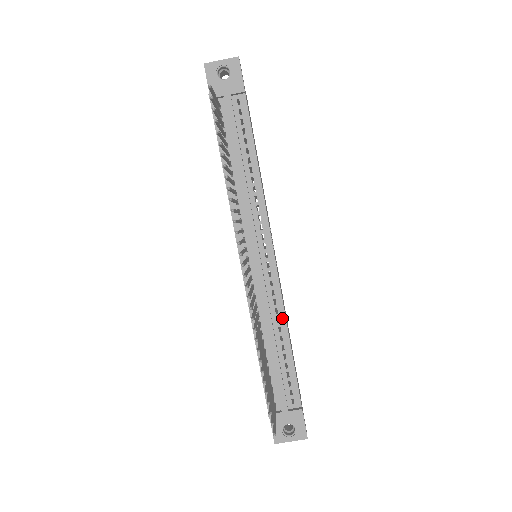
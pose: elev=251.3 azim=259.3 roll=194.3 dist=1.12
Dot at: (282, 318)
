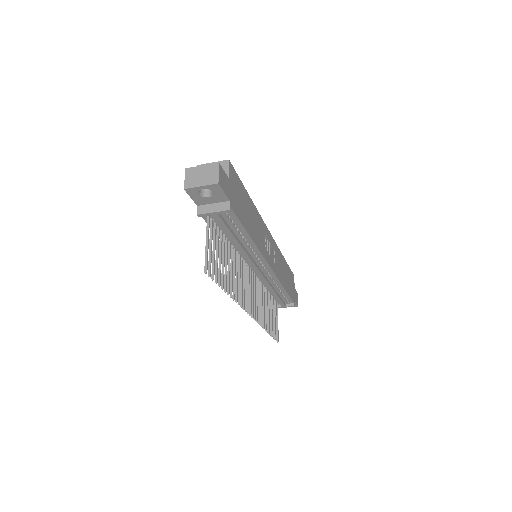
Dot at: (279, 284)
